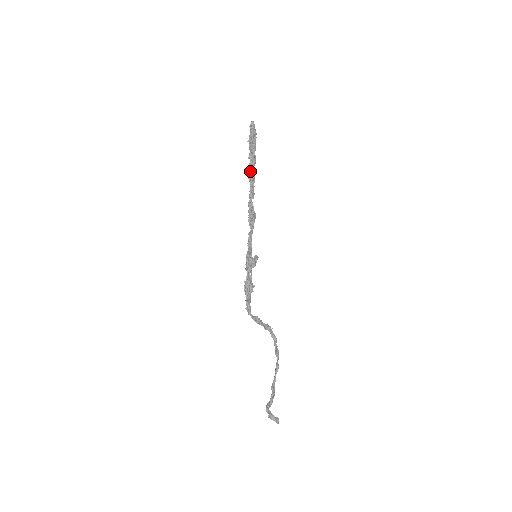
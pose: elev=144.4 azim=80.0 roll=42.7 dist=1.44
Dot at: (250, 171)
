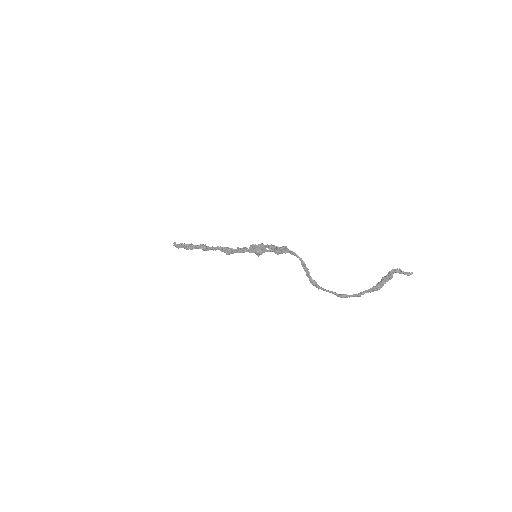
Dot at: (199, 246)
